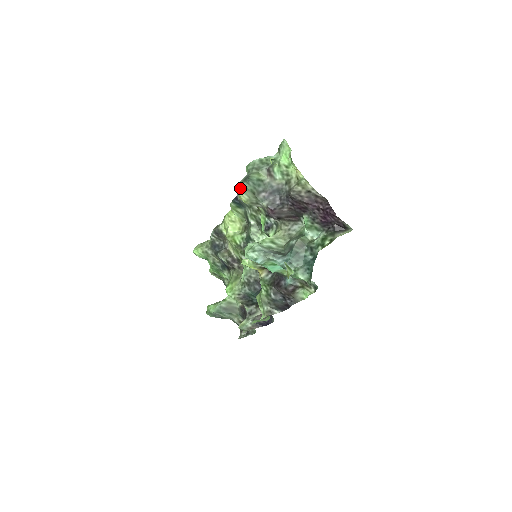
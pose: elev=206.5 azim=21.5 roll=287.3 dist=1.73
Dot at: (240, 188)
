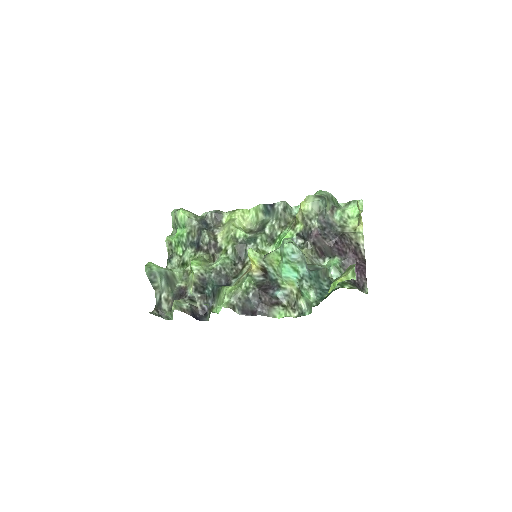
Dot at: (311, 198)
